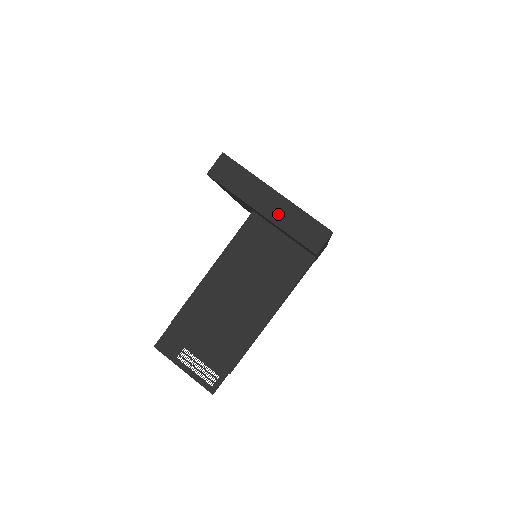
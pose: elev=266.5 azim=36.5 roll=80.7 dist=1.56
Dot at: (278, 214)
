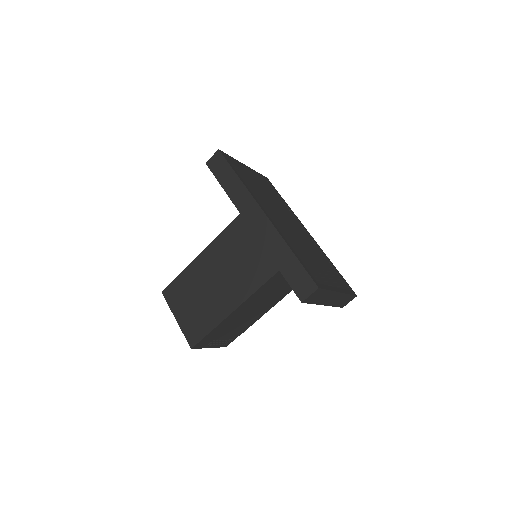
Dot at: (334, 301)
